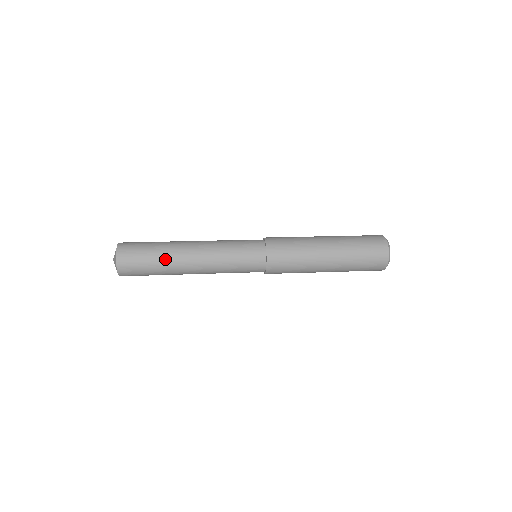
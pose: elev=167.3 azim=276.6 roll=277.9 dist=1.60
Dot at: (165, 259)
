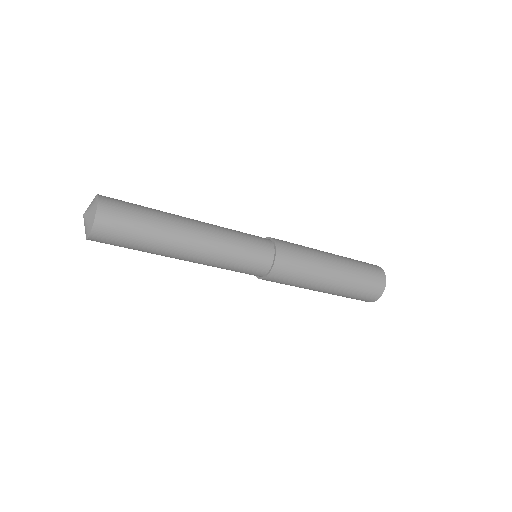
Dot at: (161, 225)
